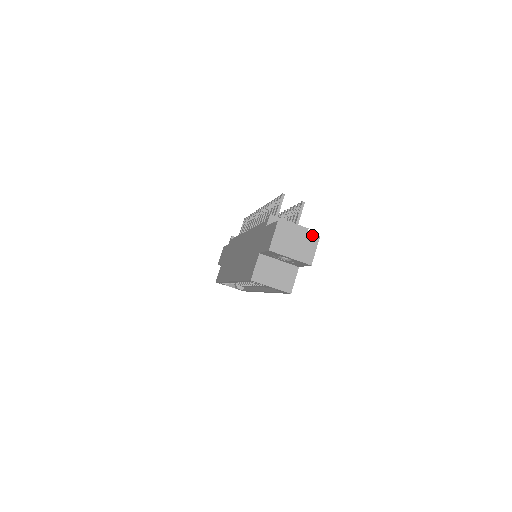
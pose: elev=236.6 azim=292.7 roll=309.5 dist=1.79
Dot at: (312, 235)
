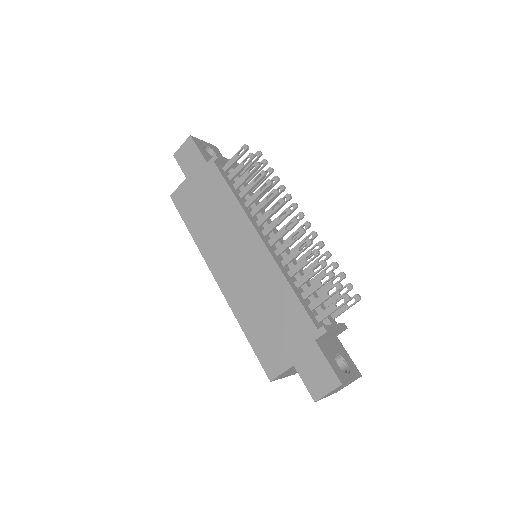
Dot at: occluded
